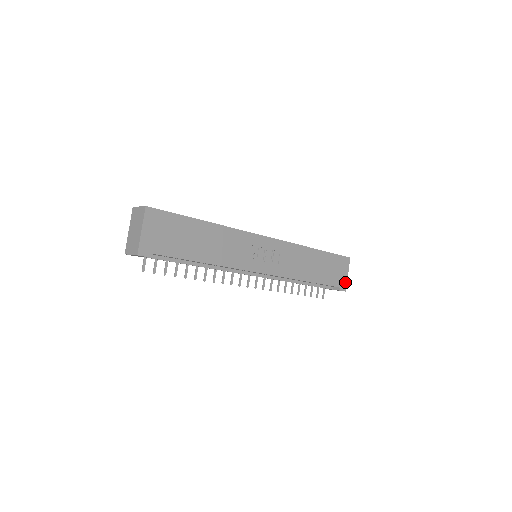
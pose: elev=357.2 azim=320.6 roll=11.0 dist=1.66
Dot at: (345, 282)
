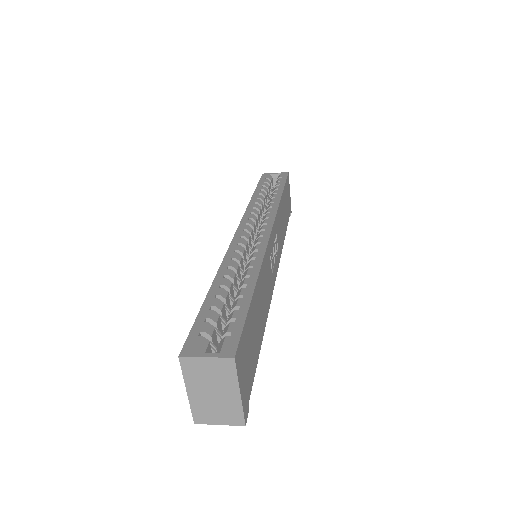
Dot at: (290, 203)
